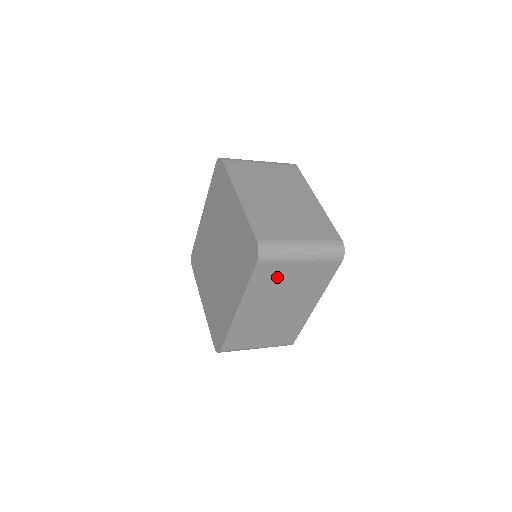
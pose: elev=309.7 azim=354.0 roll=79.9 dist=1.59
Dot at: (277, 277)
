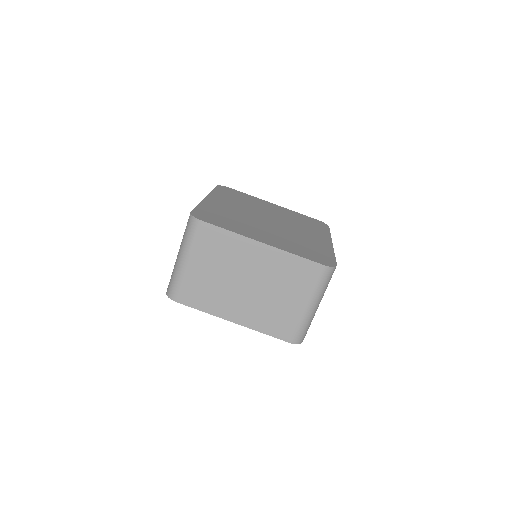
Dot at: occluded
